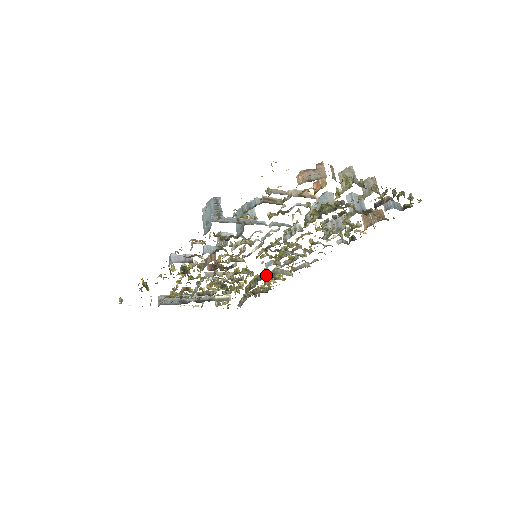
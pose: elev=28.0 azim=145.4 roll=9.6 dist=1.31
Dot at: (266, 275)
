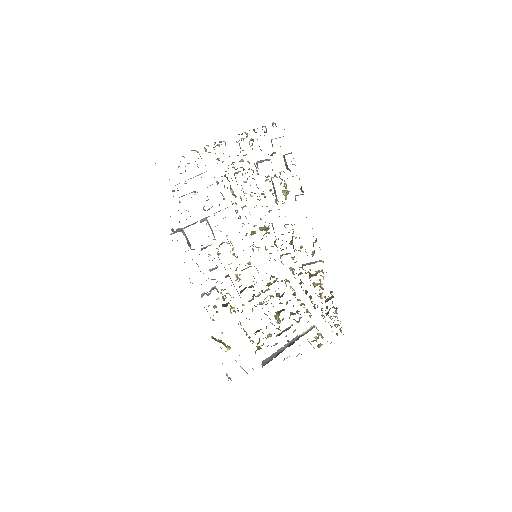
Dot at: occluded
